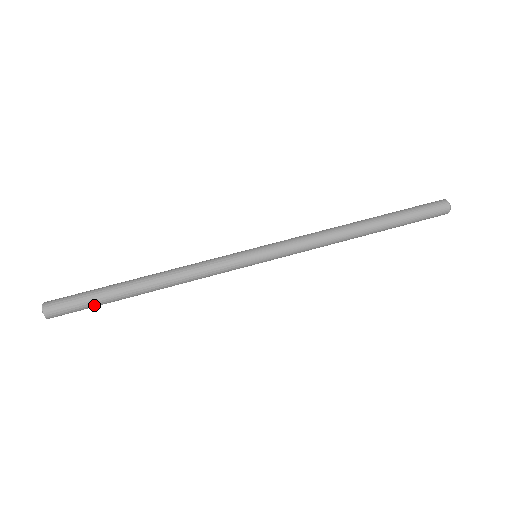
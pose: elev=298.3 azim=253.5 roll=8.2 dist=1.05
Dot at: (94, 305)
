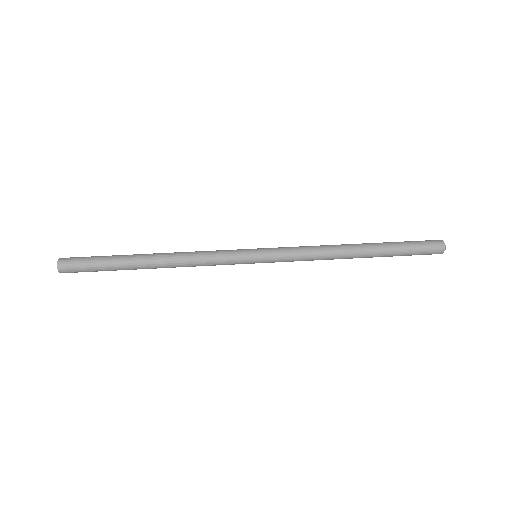
Dot at: (102, 261)
